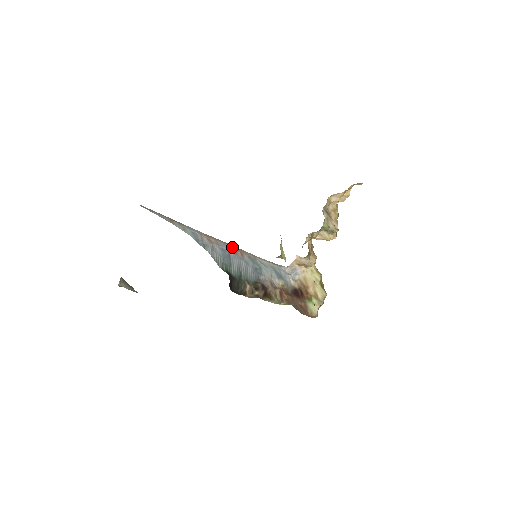
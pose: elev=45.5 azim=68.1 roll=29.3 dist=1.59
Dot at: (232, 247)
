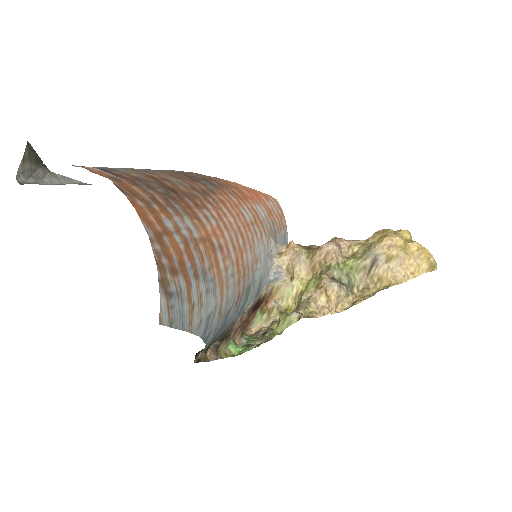
Dot at: (239, 283)
